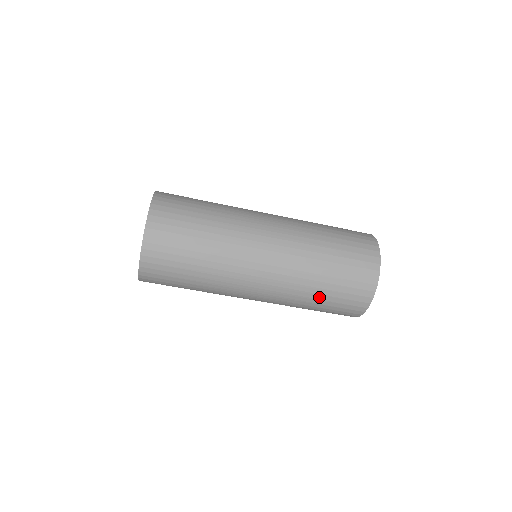
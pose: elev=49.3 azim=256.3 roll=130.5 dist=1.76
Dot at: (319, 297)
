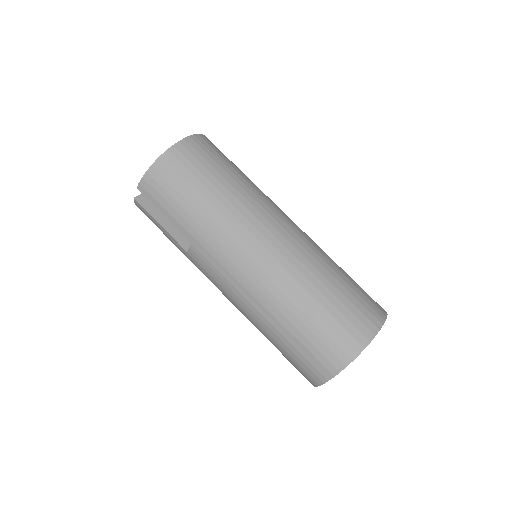
Dot at: (307, 309)
